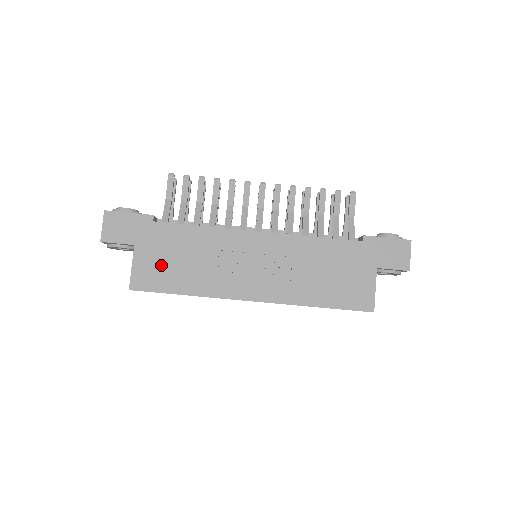
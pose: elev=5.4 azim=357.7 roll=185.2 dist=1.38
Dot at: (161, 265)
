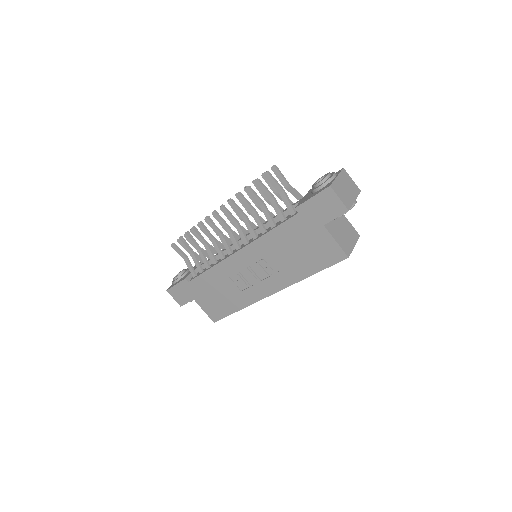
Dot at: (213, 302)
